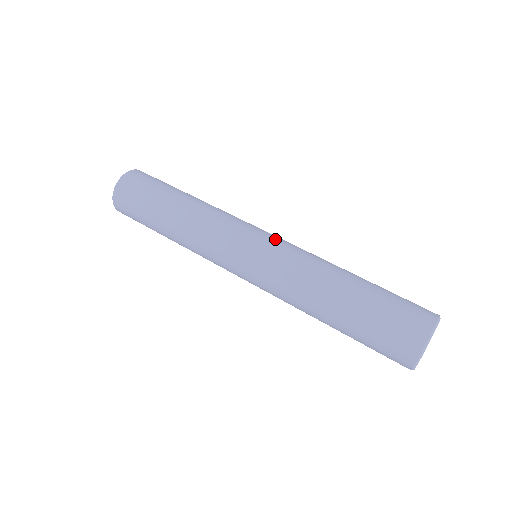
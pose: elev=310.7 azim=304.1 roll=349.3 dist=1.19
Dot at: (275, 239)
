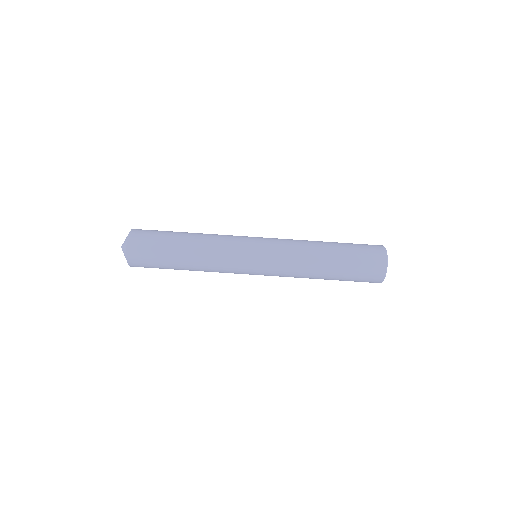
Dot at: (268, 246)
